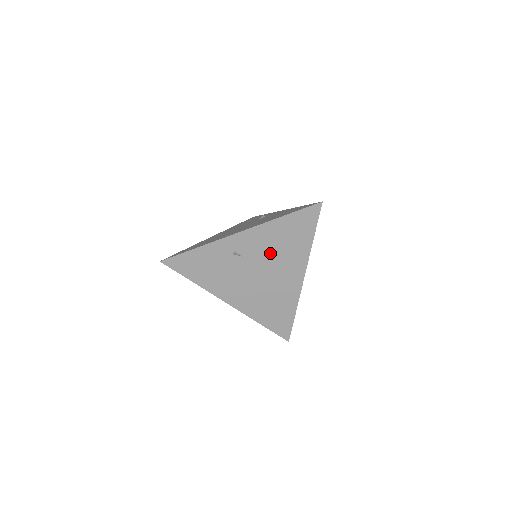
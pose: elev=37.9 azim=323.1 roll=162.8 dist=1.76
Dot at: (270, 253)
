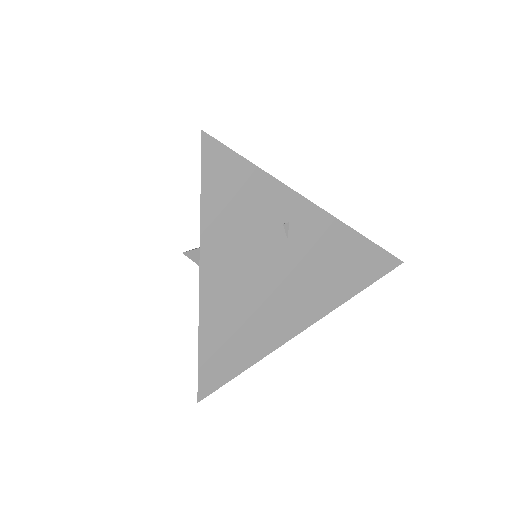
Dot at: (313, 265)
